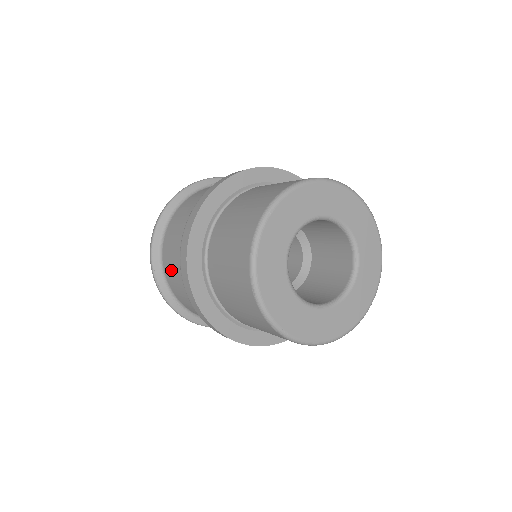
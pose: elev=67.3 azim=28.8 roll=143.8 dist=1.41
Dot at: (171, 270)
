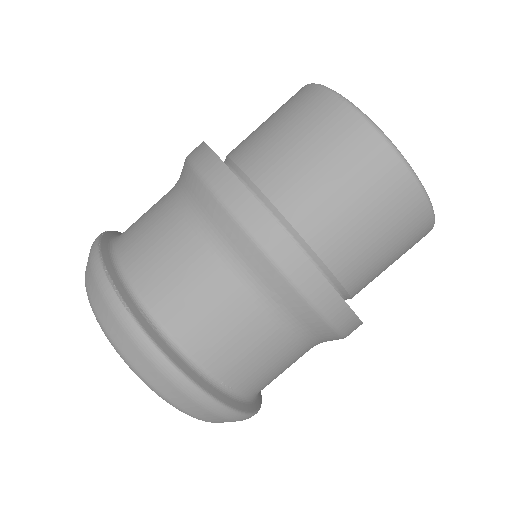
Dot at: (148, 241)
